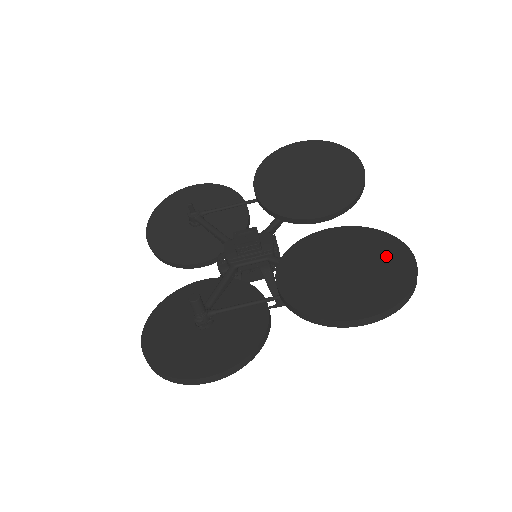
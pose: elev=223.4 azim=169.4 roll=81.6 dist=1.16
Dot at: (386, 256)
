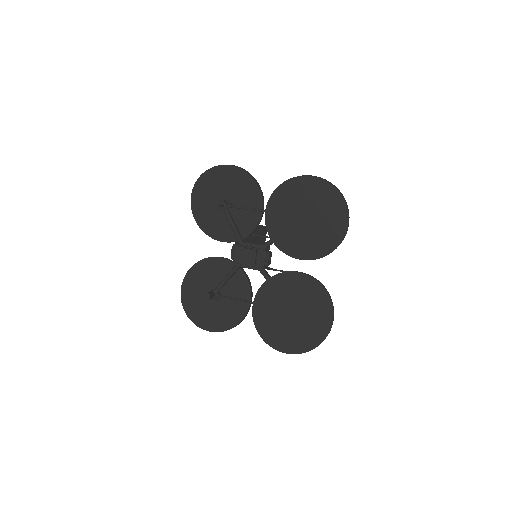
Dot at: (318, 316)
